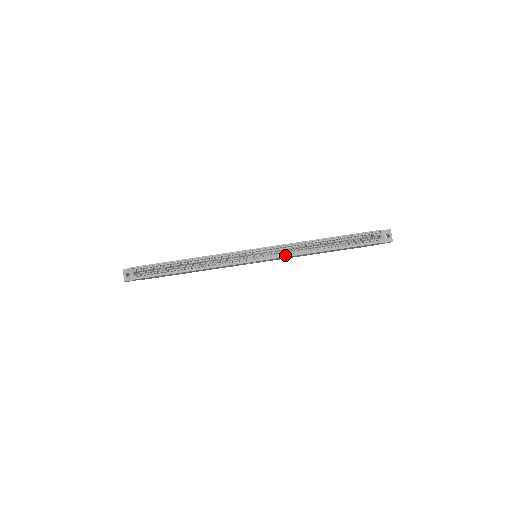
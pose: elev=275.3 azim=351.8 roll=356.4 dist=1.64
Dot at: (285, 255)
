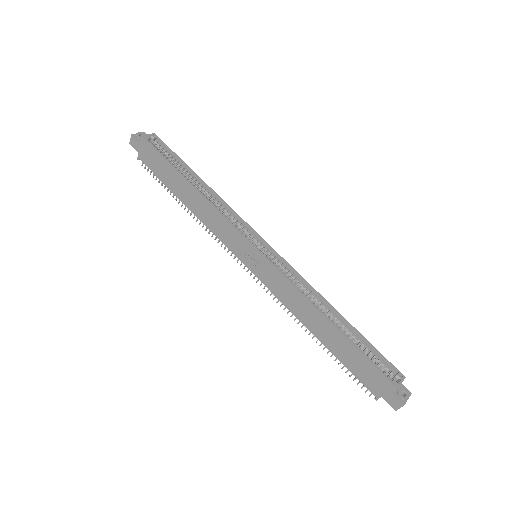
Dot at: (287, 279)
